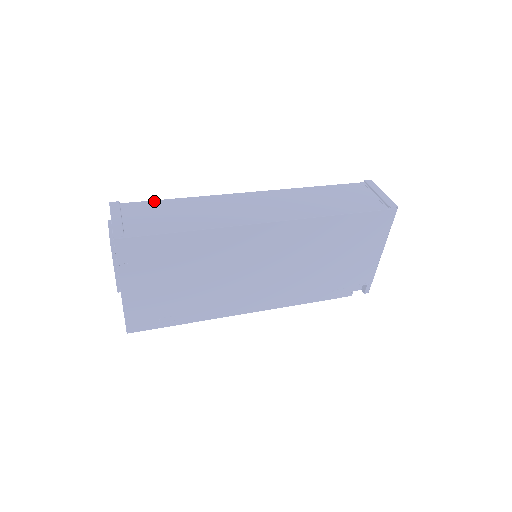
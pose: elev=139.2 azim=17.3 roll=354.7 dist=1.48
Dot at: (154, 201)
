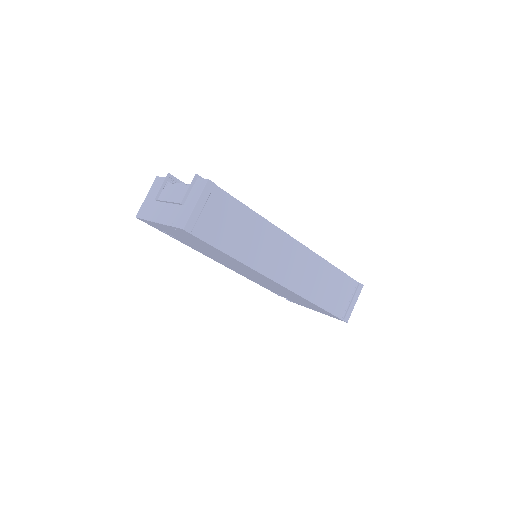
Dot at: (236, 201)
